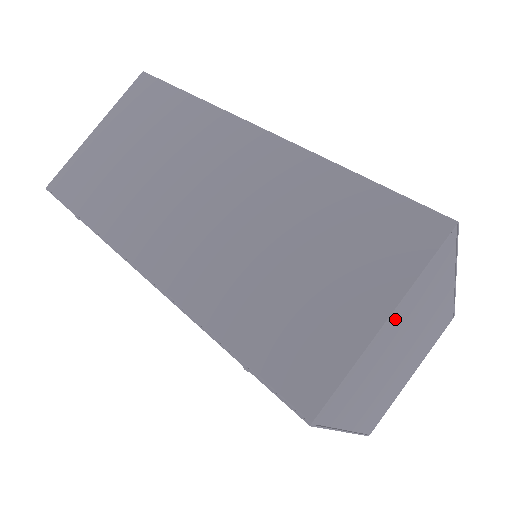
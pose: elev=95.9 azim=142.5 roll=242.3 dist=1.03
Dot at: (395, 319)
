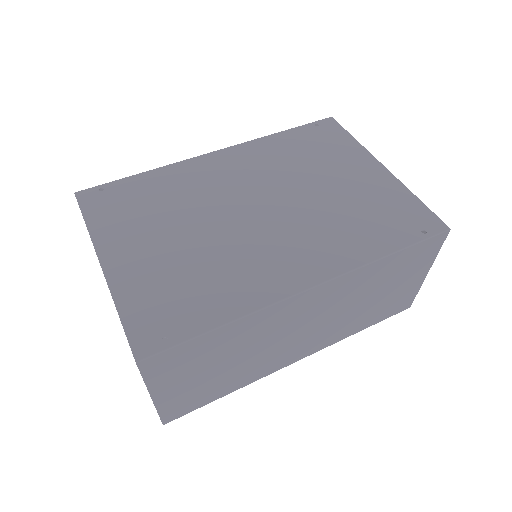
Dot at: occluded
